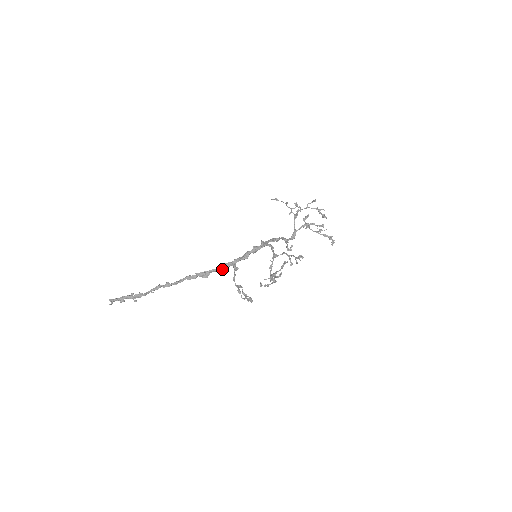
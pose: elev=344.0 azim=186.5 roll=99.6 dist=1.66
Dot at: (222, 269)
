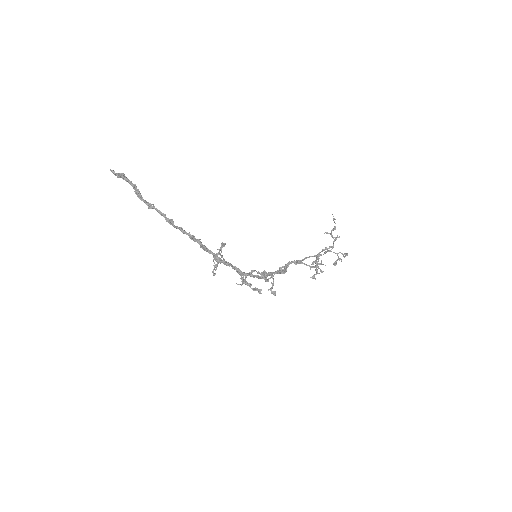
Dot at: (218, 262)
